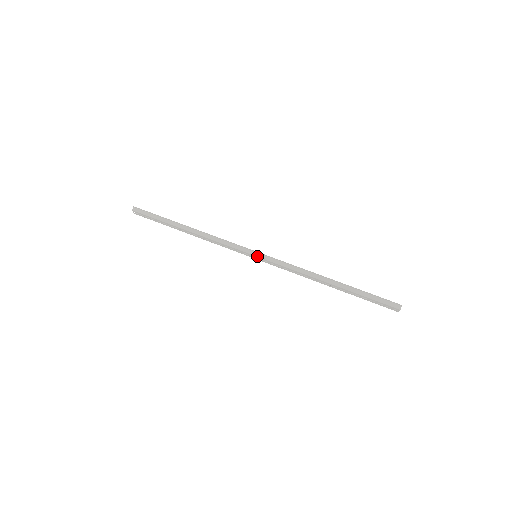
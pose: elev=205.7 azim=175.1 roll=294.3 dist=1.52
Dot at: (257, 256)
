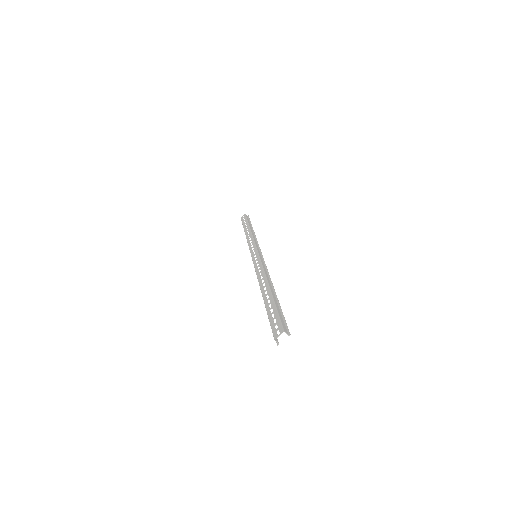
Dot at: (259, 253)
